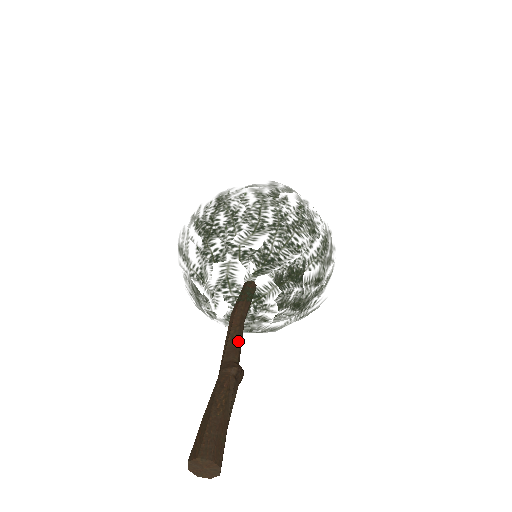
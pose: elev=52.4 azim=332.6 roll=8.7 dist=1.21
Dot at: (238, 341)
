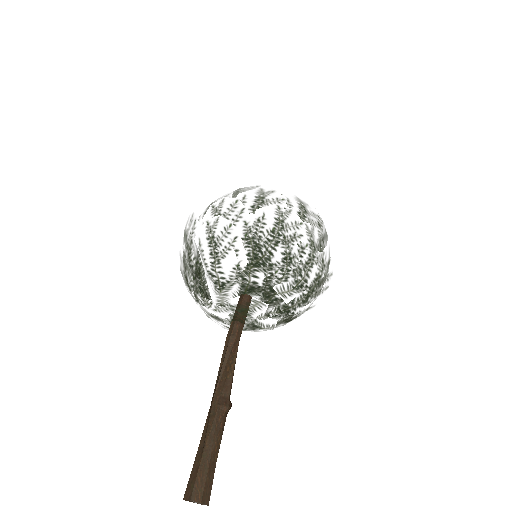
Dot at: occluded
